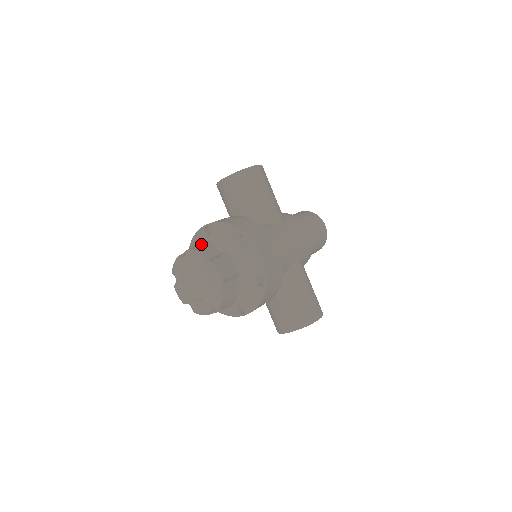
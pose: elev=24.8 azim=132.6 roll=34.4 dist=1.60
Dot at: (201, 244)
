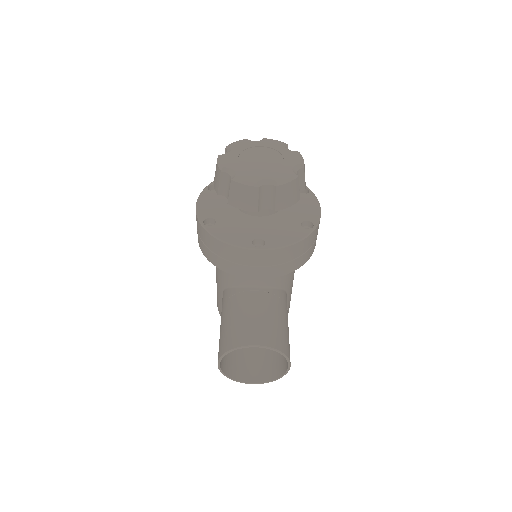
Dot at: occluded
